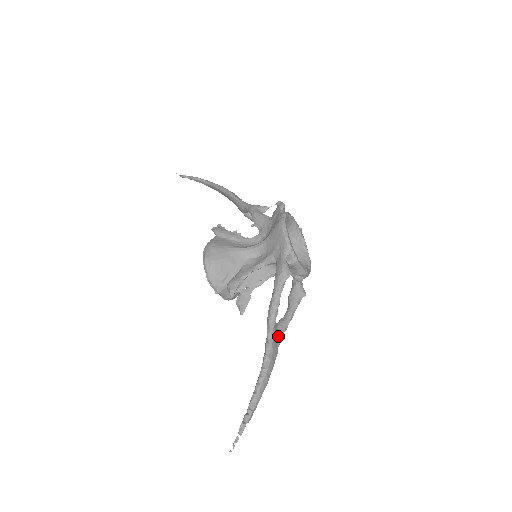
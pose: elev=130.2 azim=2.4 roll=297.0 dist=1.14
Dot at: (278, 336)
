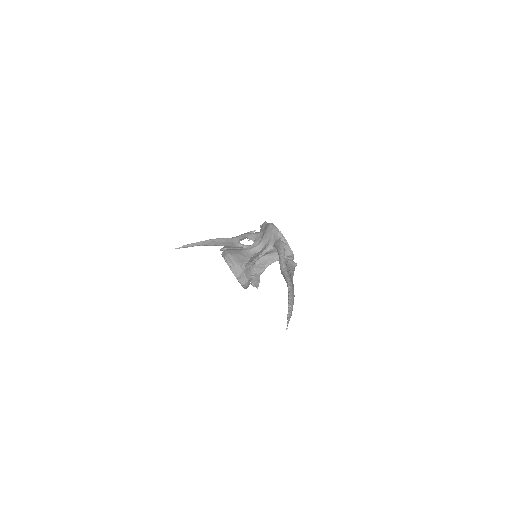
Dot at: (290, 278)
